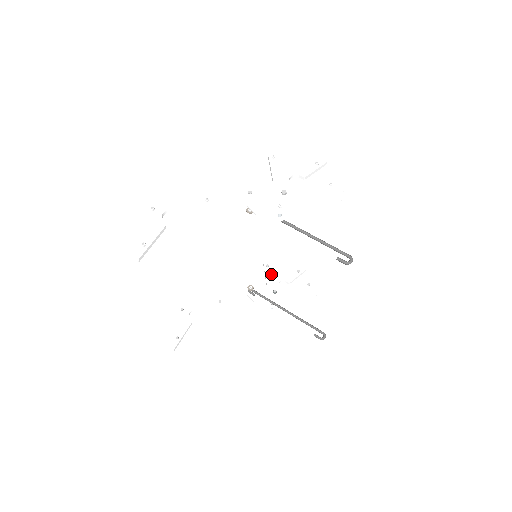
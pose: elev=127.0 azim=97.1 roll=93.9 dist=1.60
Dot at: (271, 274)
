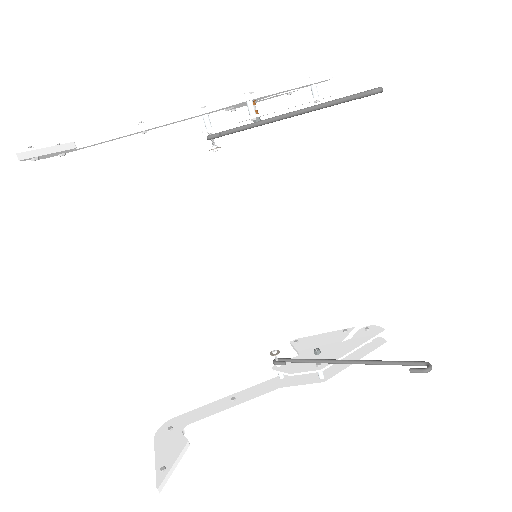
Dot at: (305, 347)
